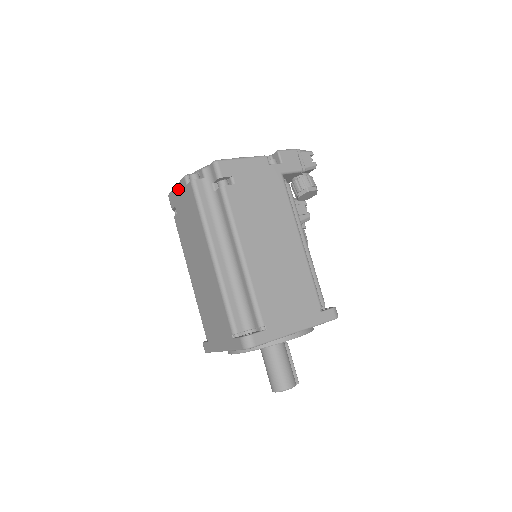
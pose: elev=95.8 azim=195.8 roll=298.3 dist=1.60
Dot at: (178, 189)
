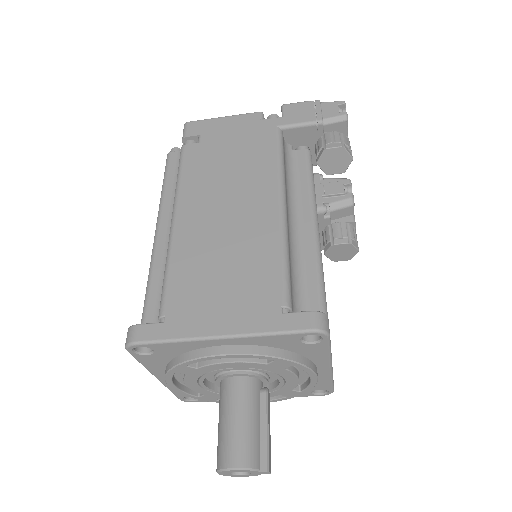
Dot at: occluded
